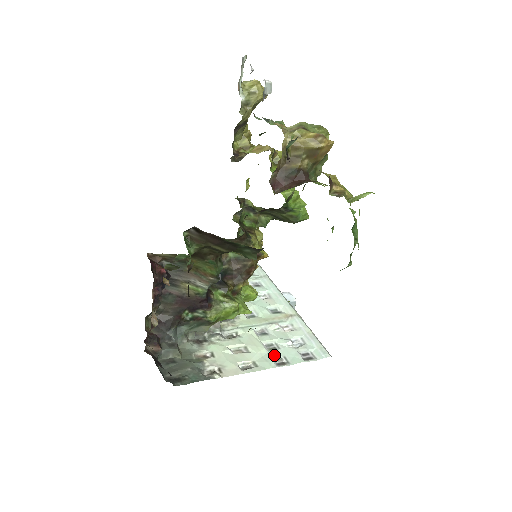
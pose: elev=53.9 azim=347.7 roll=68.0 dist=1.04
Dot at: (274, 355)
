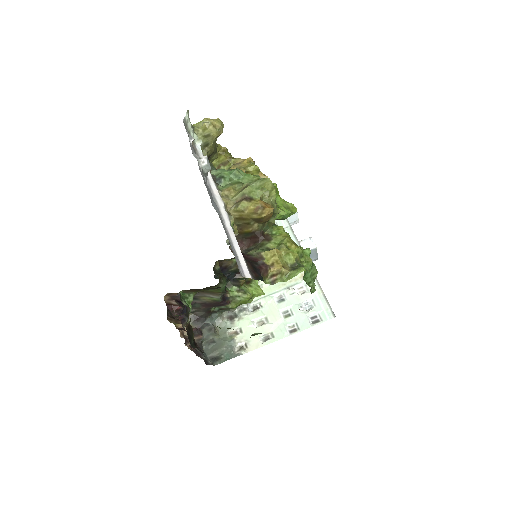
Dot at: (288, 323)
